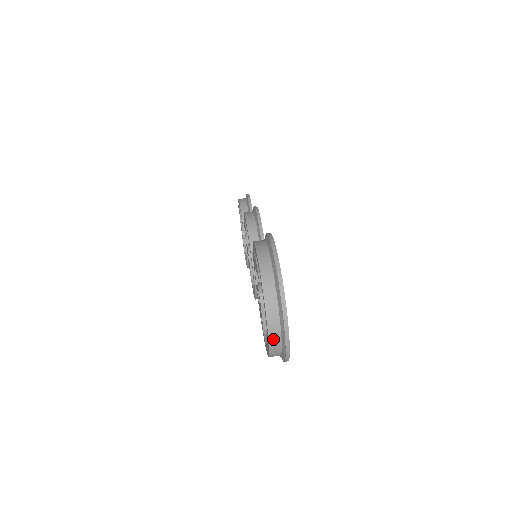
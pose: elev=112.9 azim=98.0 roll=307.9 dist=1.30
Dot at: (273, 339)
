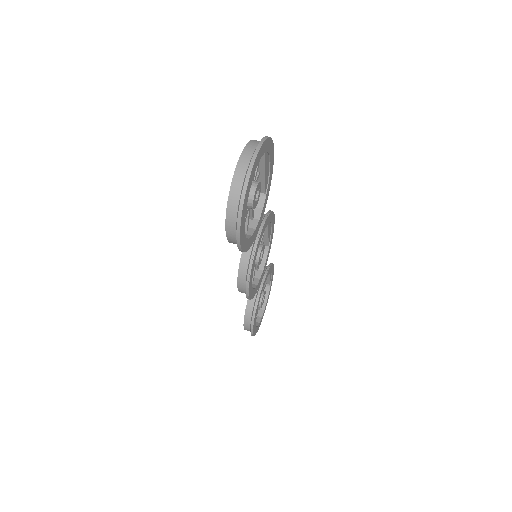
Dot at: (237, 176)
